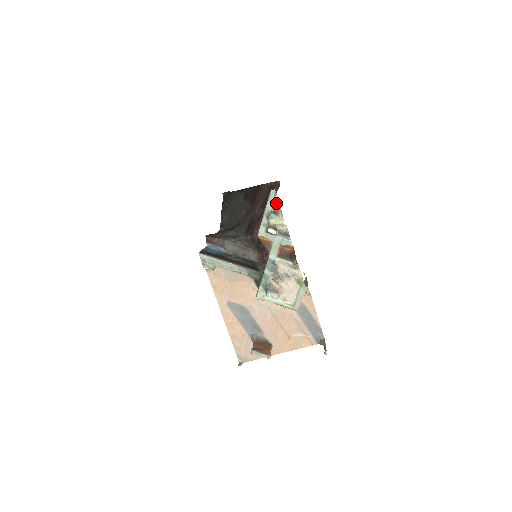
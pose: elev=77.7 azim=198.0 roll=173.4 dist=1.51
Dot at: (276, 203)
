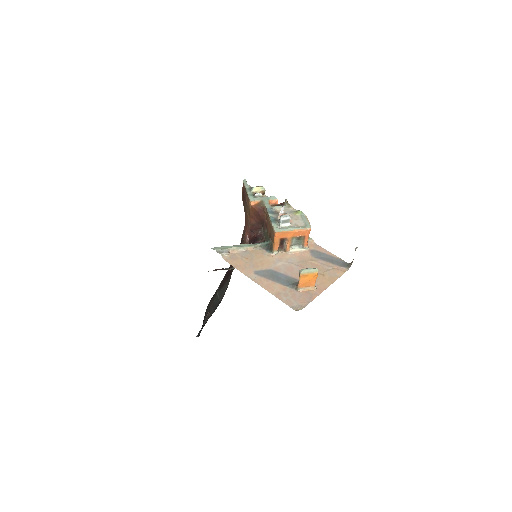
Dot at: occluded
